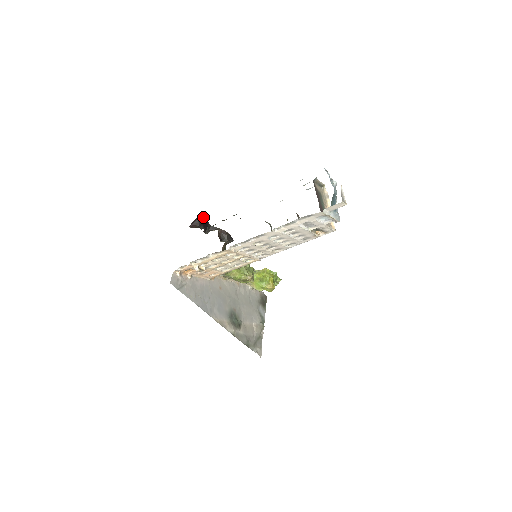
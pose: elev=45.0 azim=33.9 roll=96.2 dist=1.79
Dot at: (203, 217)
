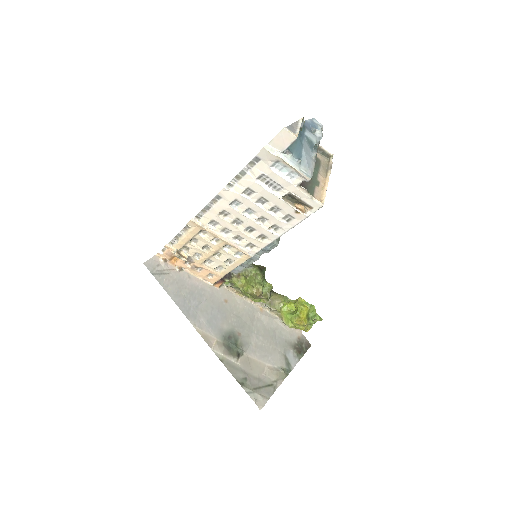
Dot at: occluded
